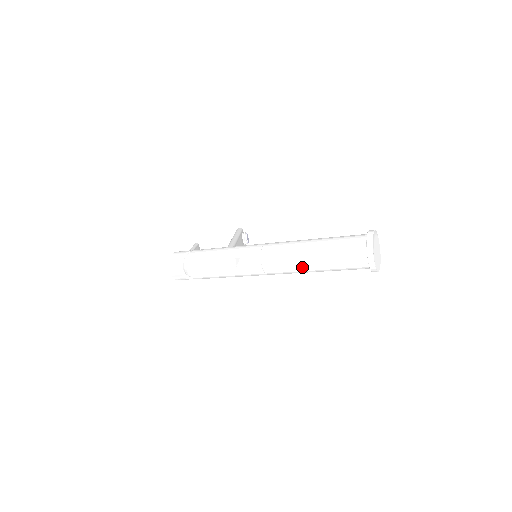
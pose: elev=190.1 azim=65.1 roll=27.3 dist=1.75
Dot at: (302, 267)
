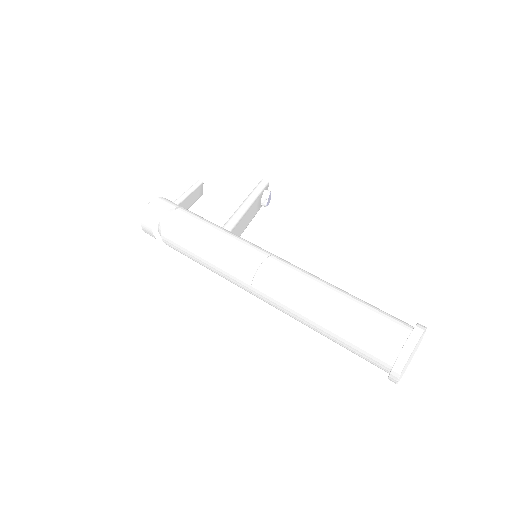
Dot at: (301, 320)
